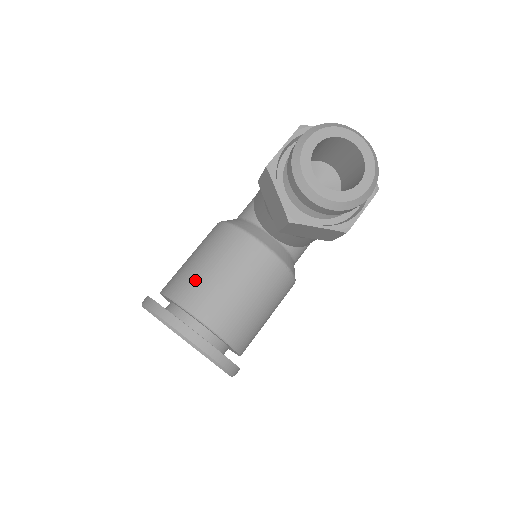
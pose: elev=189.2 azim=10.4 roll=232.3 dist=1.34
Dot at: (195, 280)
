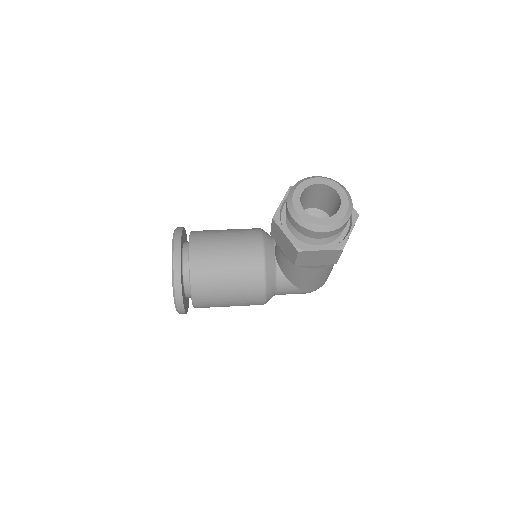
Dot at: (211, 233)
